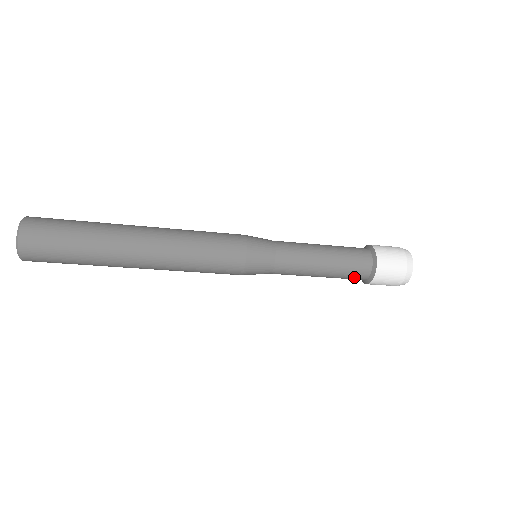
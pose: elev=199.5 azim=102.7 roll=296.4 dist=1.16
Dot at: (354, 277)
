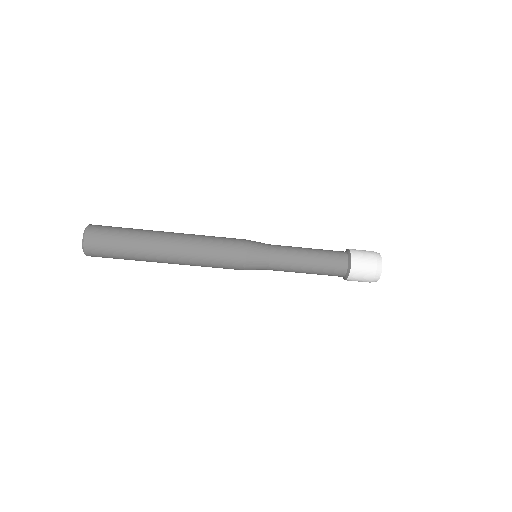
Dot at: (336, 265)
